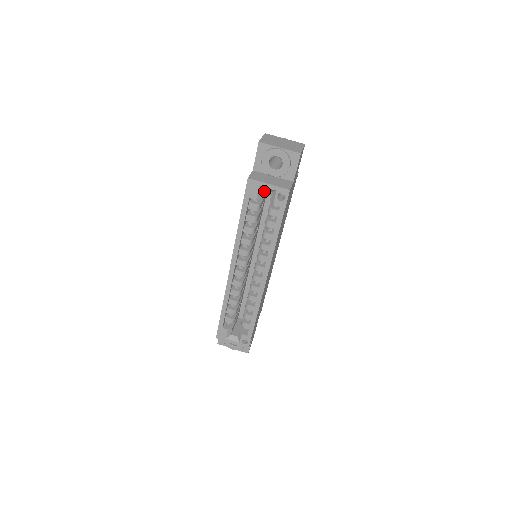
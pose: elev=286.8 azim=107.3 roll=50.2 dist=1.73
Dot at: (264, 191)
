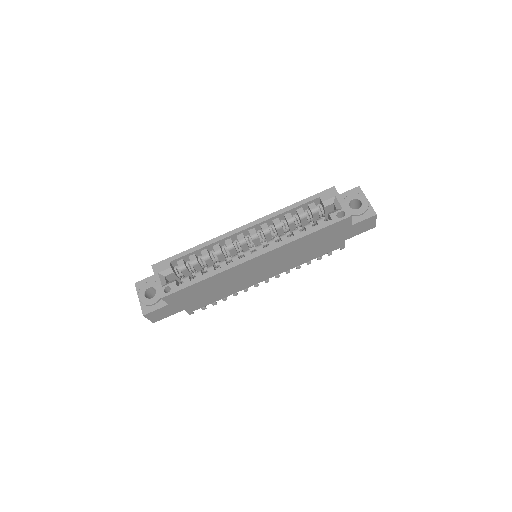
Dot at: (328, 210)
